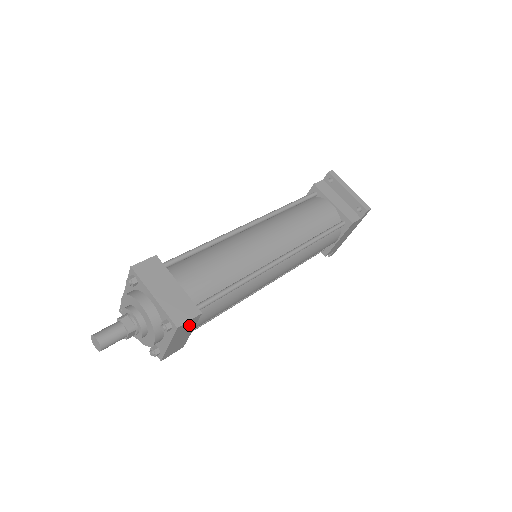
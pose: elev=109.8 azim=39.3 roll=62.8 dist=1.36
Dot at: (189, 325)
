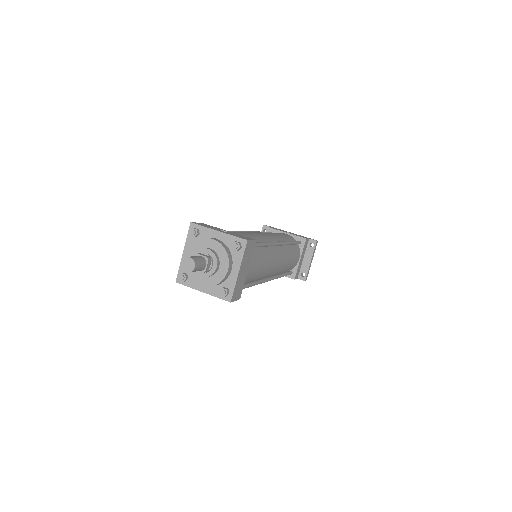
Dot at: occluded
